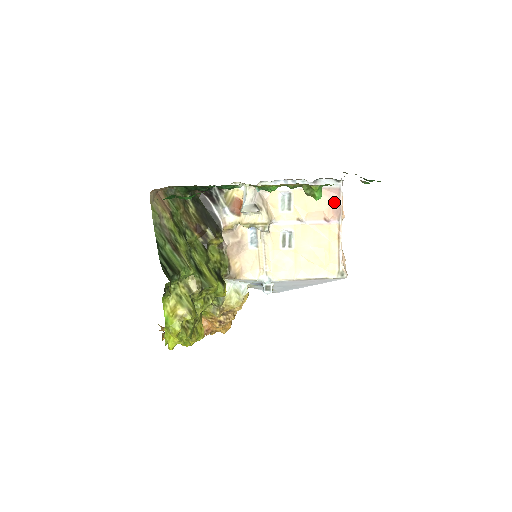
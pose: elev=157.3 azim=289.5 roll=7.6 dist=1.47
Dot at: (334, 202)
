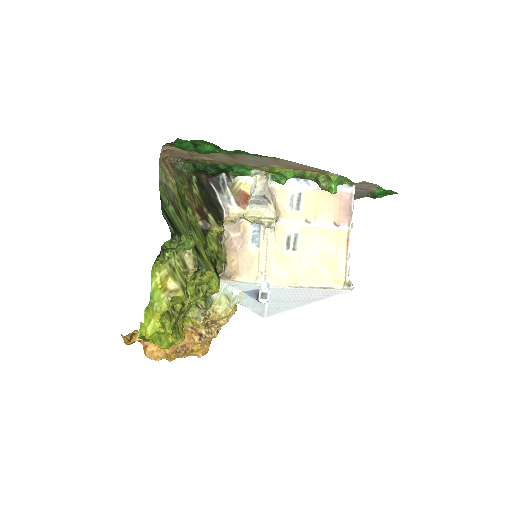
Dot at: (345, 206)
